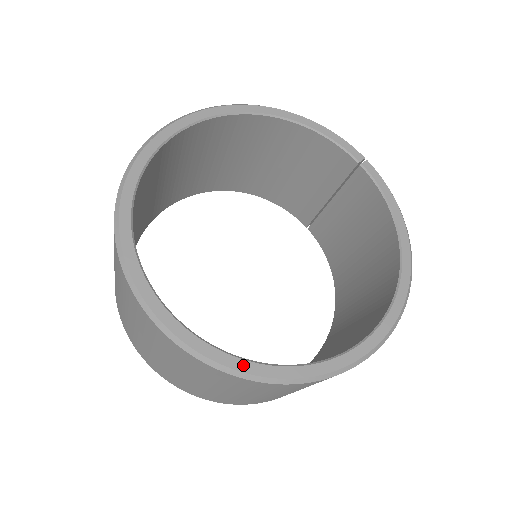
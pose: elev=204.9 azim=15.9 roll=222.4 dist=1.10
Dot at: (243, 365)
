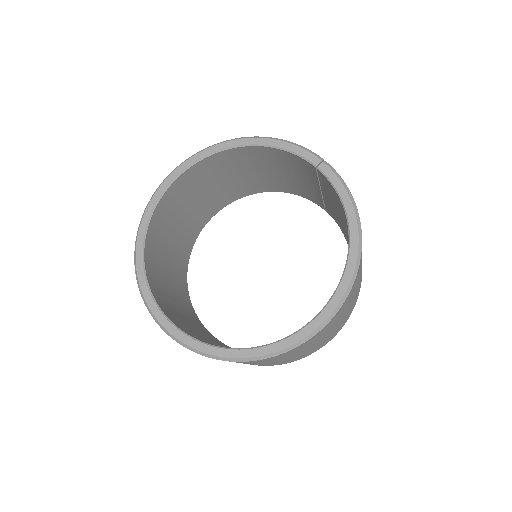
Dot at: (214, 351)
